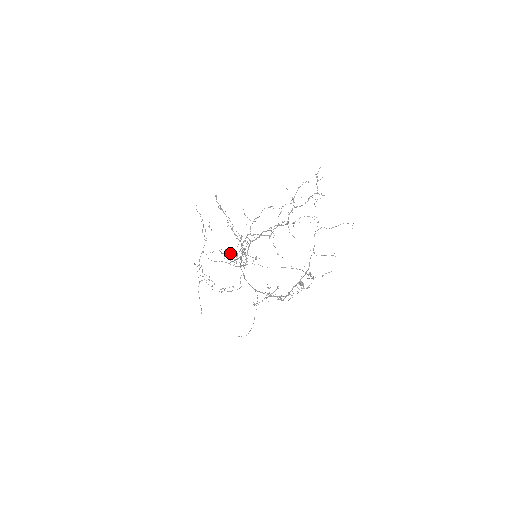
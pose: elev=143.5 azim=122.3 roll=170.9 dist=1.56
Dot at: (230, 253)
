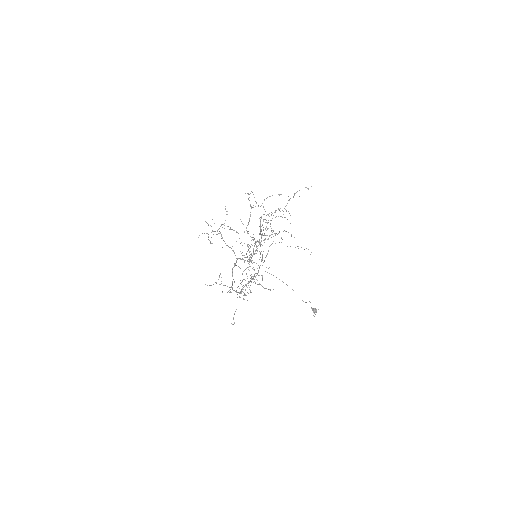
Dot at: occluded
